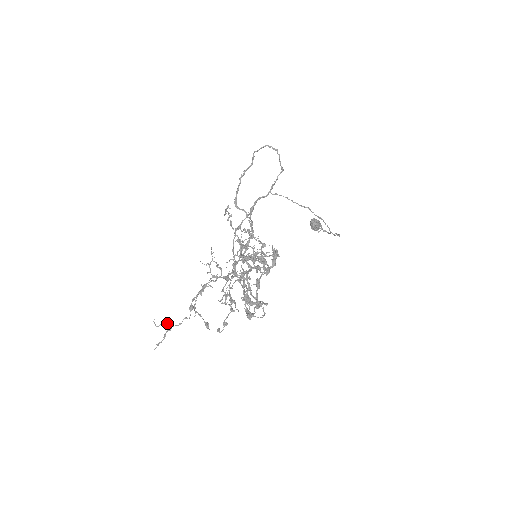
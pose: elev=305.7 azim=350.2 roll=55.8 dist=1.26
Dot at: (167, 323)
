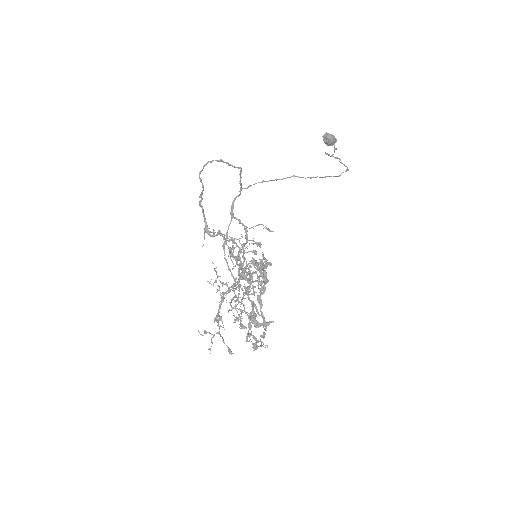
Dot at: (208, 332)
